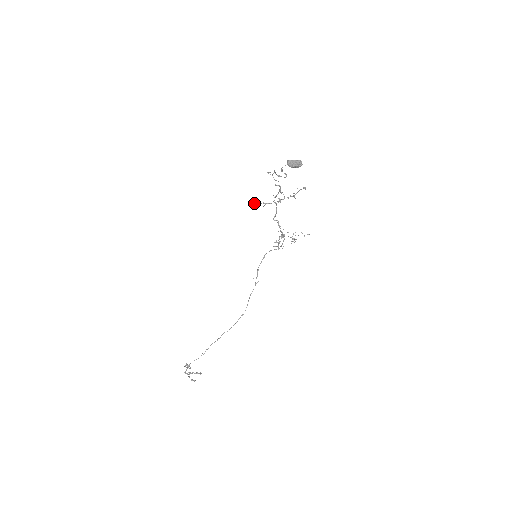
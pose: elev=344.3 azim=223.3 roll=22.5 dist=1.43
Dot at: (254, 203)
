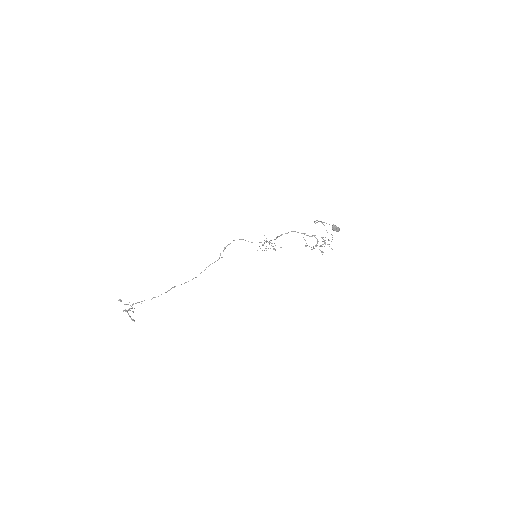
Dot at: (306, 243)
